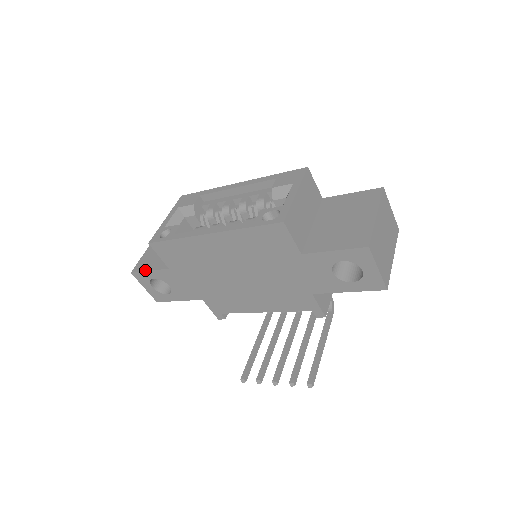
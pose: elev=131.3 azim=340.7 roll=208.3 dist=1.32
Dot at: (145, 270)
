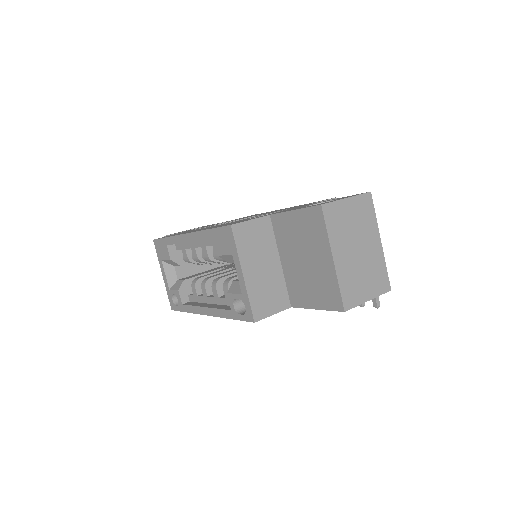
Dot at: occluded
